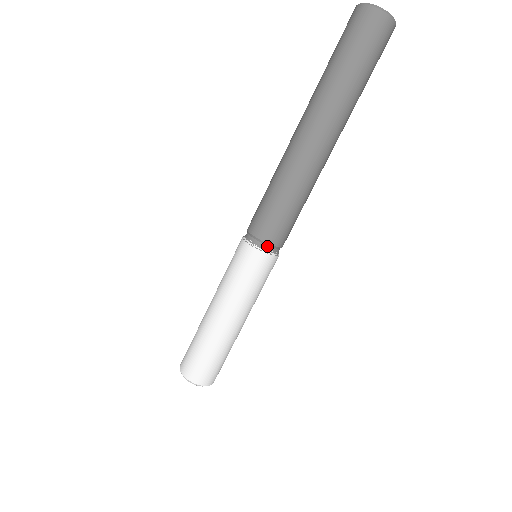
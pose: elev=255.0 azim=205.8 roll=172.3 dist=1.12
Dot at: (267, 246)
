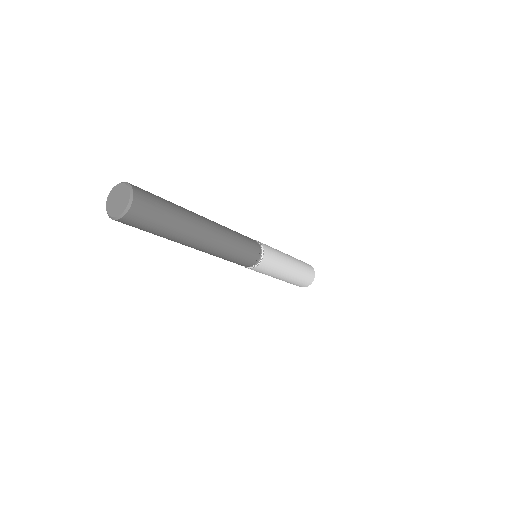
Dot at: (247, 266)
